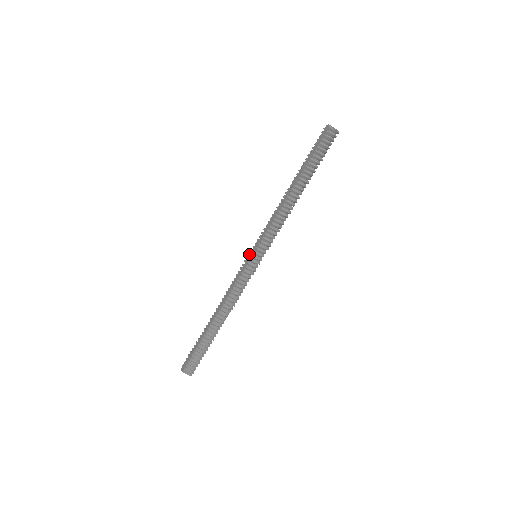
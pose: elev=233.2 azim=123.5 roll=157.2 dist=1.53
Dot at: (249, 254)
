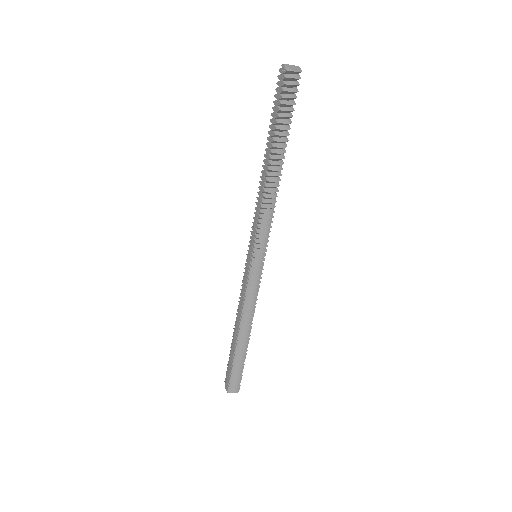
Dot at: (247, 256)
